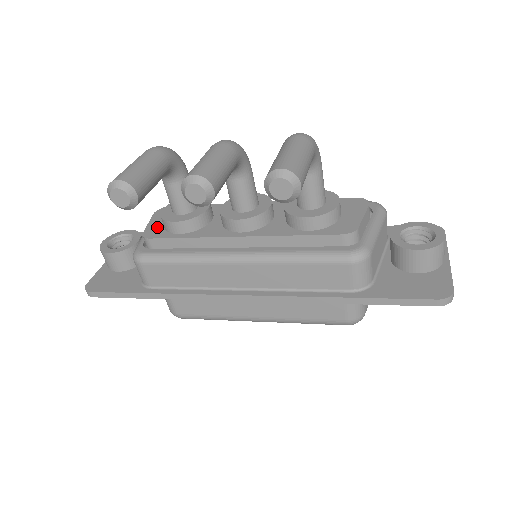
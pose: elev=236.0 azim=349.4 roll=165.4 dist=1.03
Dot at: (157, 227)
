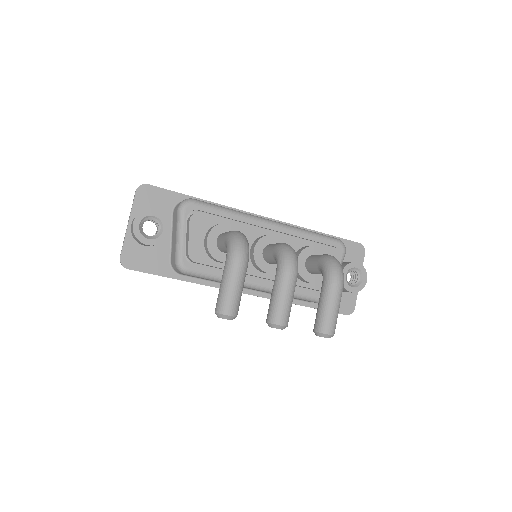
Dot at: (199, 247)
